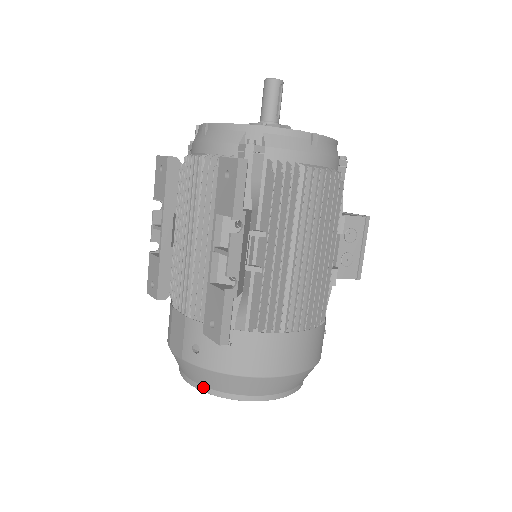
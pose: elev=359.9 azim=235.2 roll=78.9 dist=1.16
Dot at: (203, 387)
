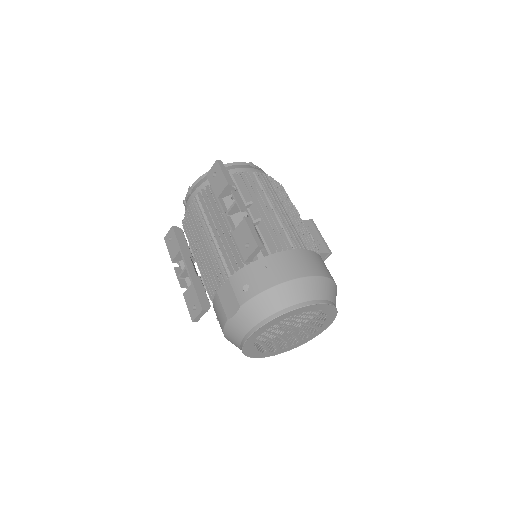
Dot at: (266, 319)
